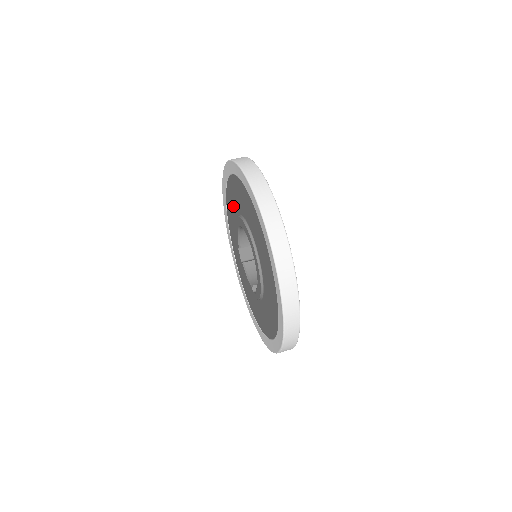
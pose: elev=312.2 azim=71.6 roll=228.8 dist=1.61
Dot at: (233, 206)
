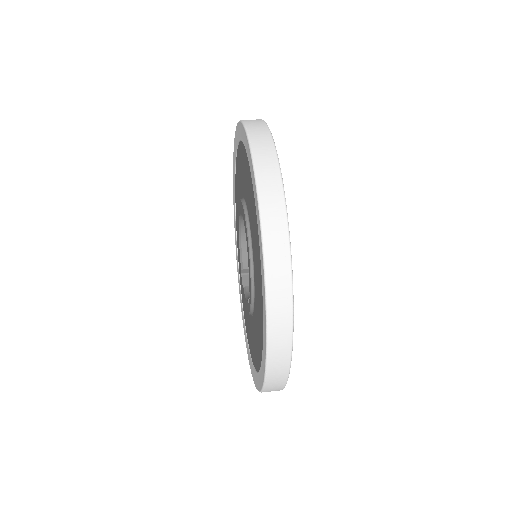
Dot at: occluded
